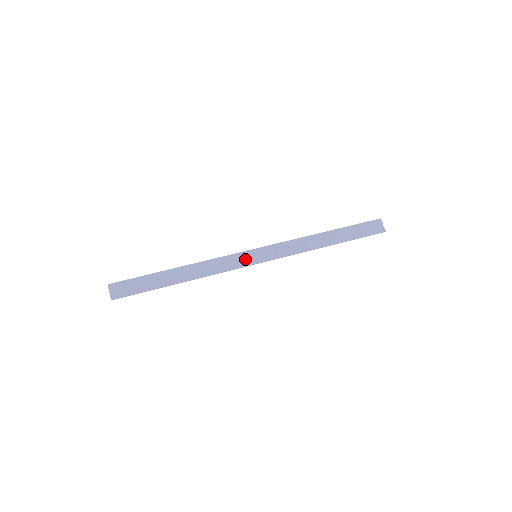
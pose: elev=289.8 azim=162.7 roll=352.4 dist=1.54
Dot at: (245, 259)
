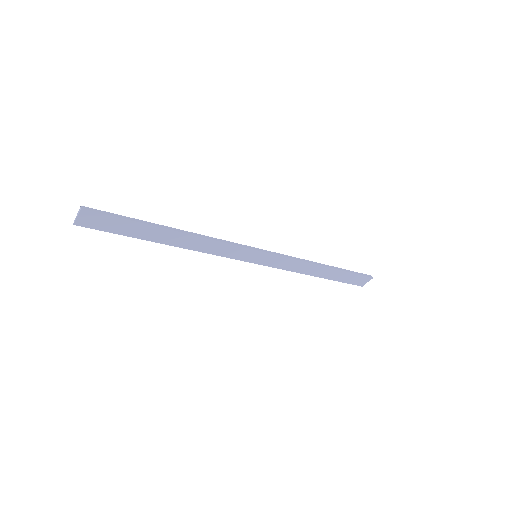
Dot at: (244, 254)
